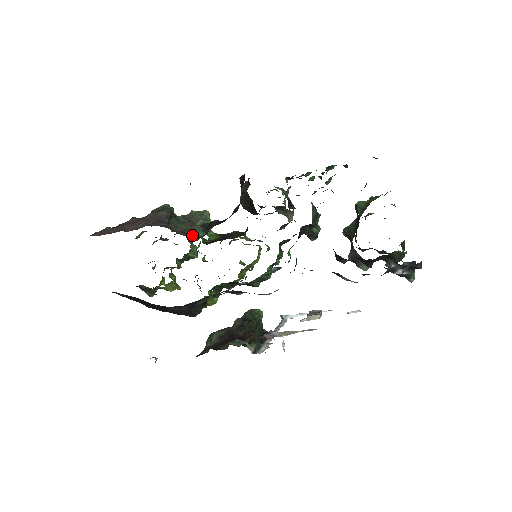
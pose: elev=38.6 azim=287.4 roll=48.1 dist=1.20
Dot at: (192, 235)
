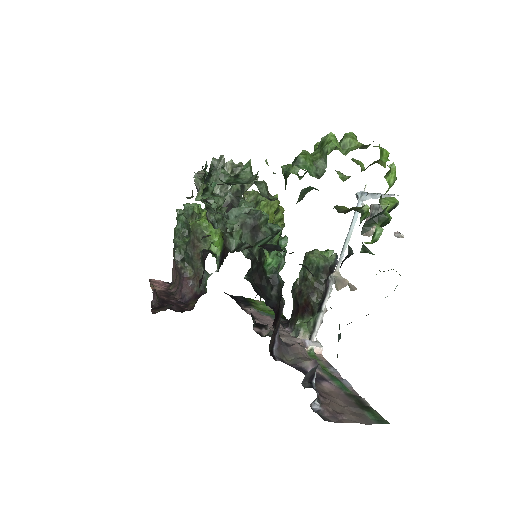
Dot at: (203, 278)
